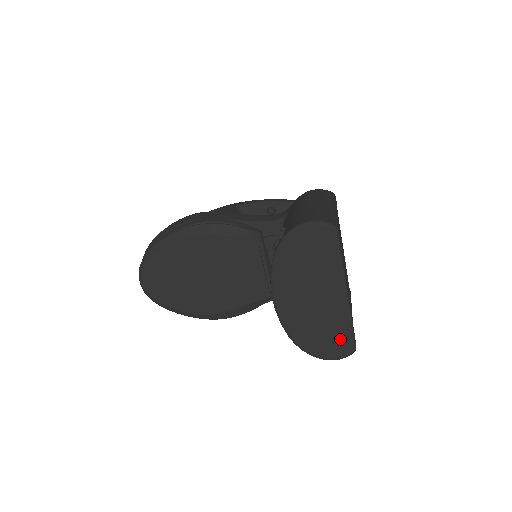
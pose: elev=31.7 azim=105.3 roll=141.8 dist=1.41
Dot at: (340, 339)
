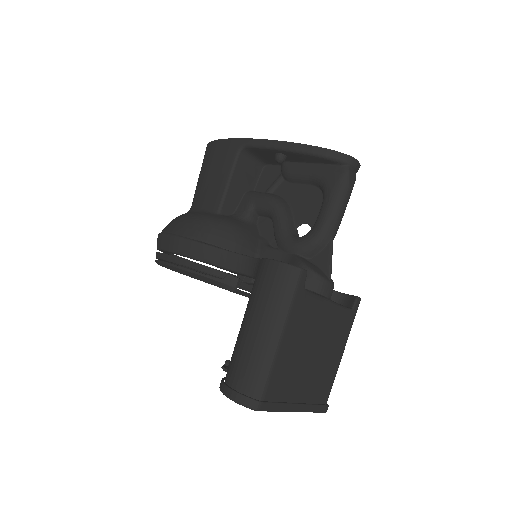
Dot at: occluded
